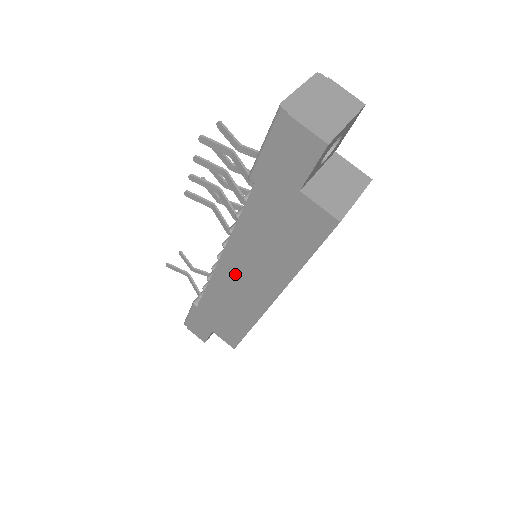
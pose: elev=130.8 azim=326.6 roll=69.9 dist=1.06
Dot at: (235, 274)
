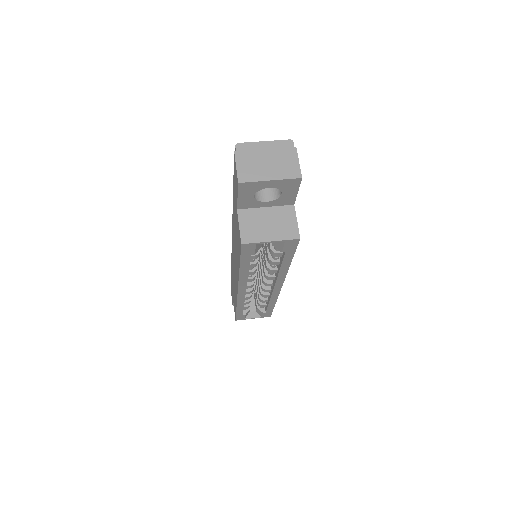
Dot at: occluded
